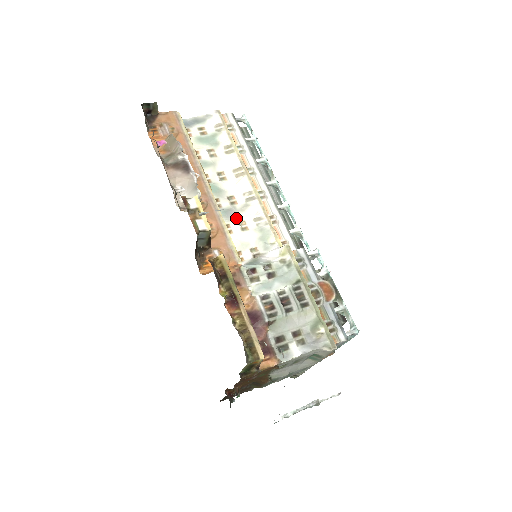
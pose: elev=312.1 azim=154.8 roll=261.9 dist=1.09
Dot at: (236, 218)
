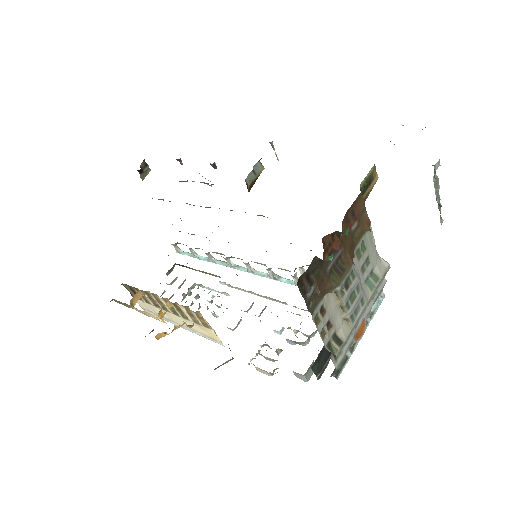
Dot at: occluded
